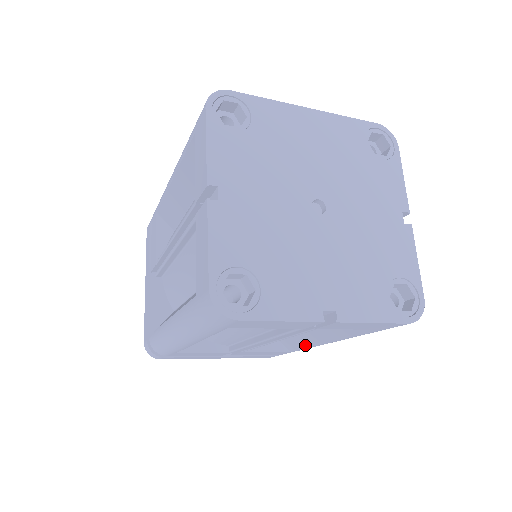
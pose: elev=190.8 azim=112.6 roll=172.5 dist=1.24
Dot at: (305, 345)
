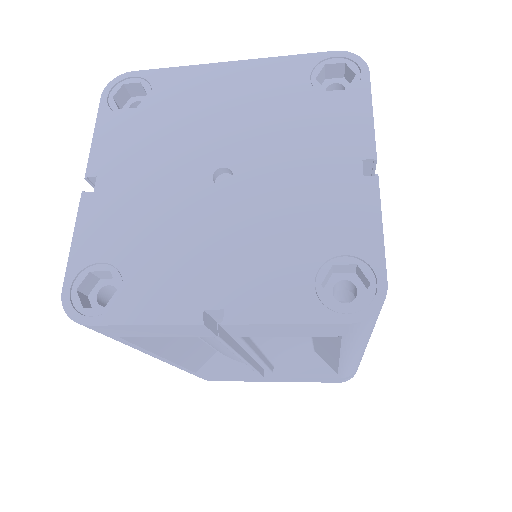
Dot at: (335, 364)
